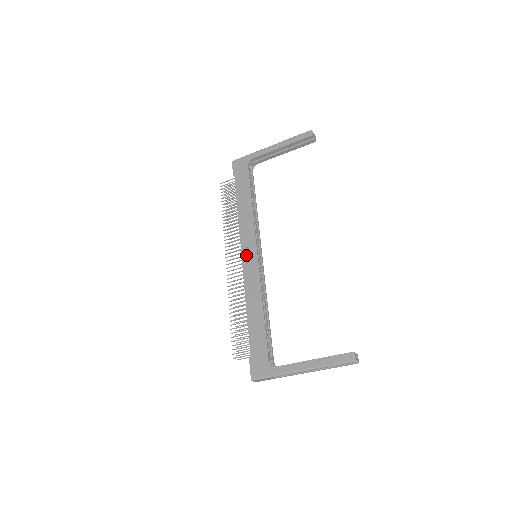
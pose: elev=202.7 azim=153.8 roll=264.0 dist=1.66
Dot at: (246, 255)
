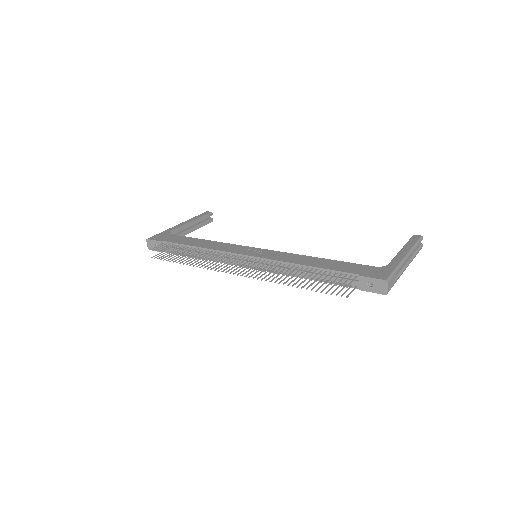
Dot at: (249, 252)
